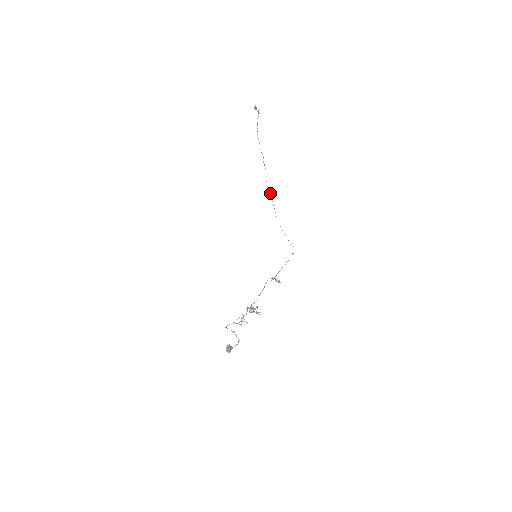
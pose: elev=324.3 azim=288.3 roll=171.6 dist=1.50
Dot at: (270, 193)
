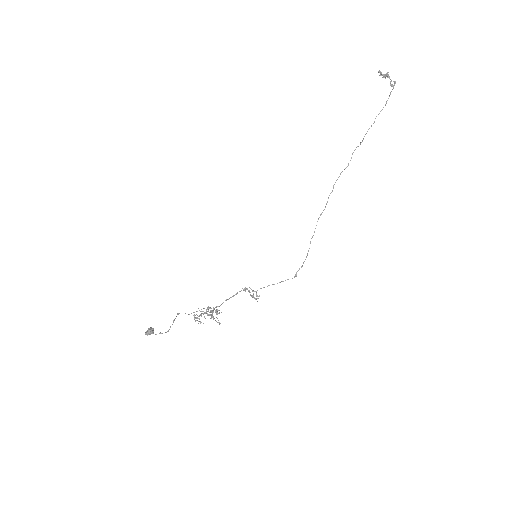
Dot at: (332, 191)
